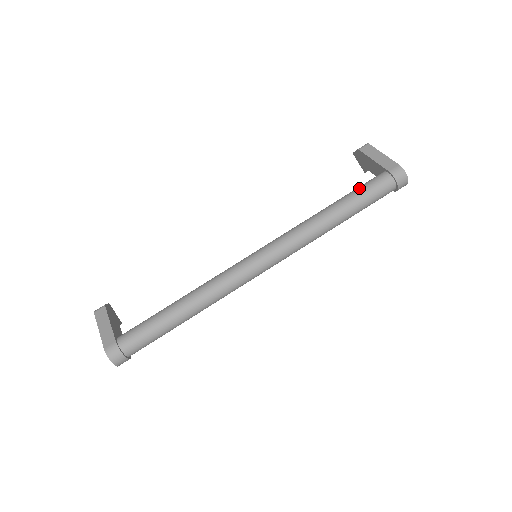
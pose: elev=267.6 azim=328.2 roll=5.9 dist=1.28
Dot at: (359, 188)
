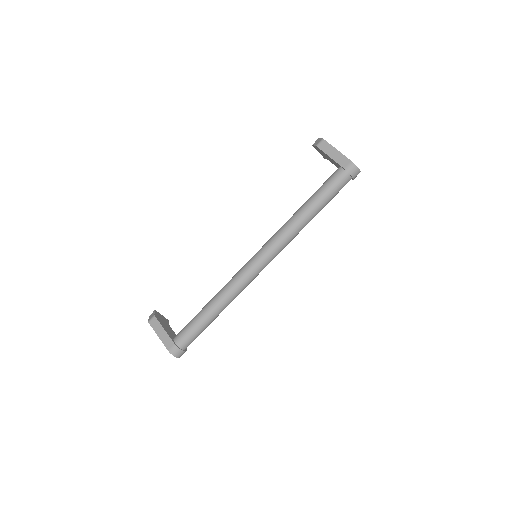
Dot at: (323, 187)
